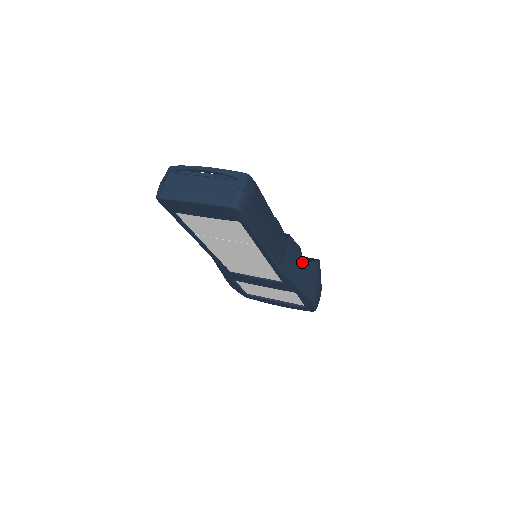
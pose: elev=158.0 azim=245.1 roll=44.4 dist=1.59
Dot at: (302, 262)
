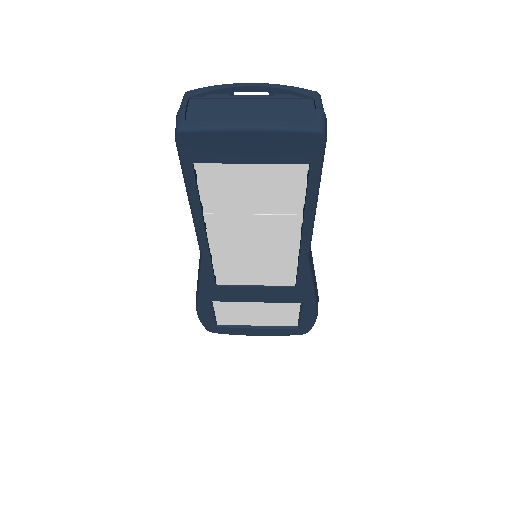
Dot at: occluded
